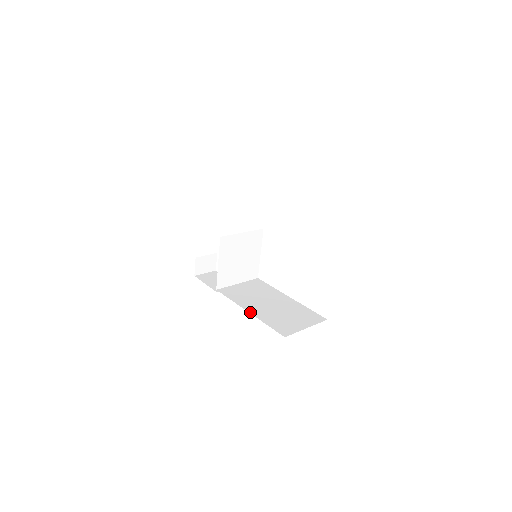
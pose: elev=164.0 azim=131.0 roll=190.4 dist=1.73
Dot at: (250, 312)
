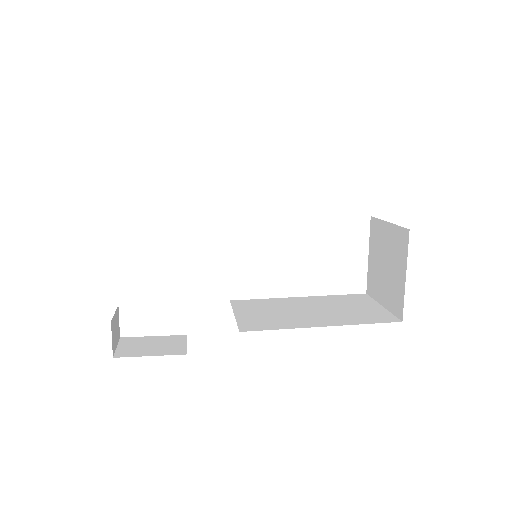
Dot at: (326, 325)
